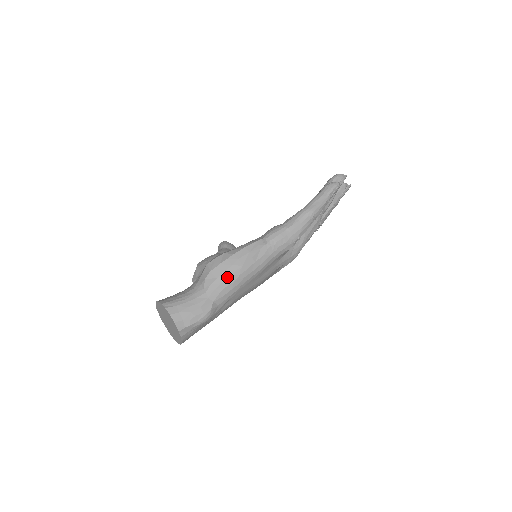
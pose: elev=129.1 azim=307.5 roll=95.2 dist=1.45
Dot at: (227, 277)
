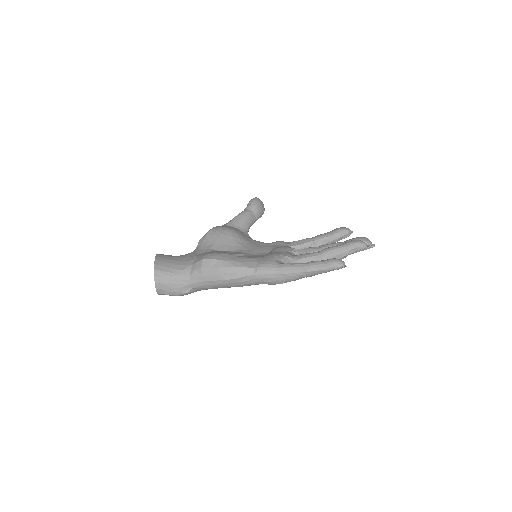
Dot at: (210, 280)
